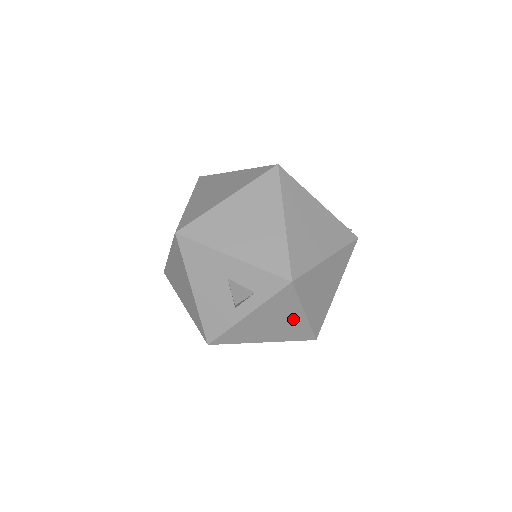
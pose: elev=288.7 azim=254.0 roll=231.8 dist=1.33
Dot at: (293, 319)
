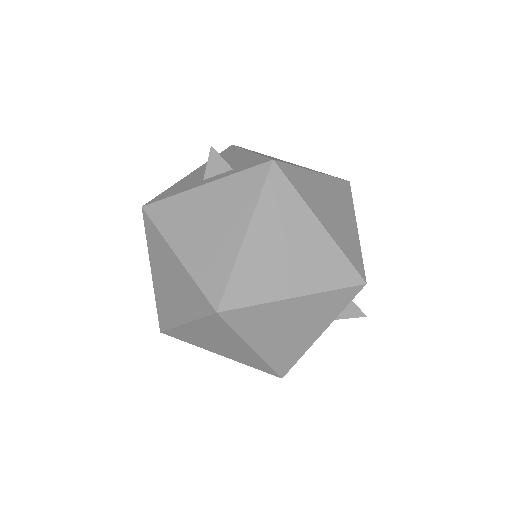
Dot at: (229, 234)
